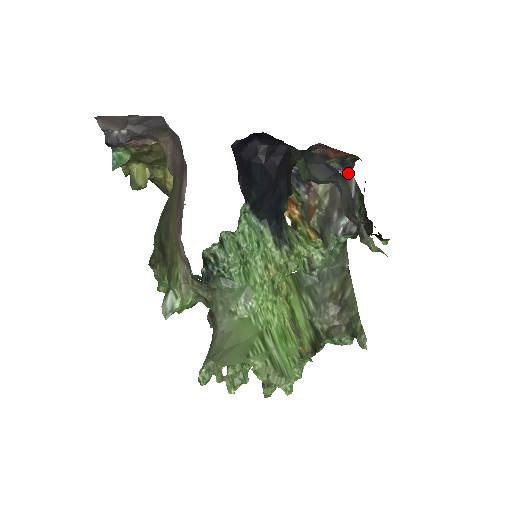
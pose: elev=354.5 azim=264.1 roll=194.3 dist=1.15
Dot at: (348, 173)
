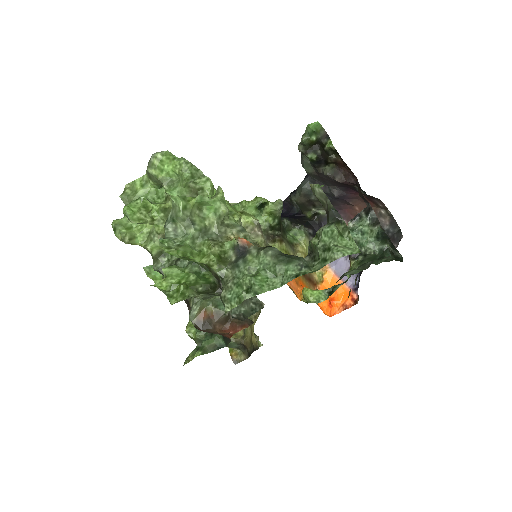
Dot at: occluded
